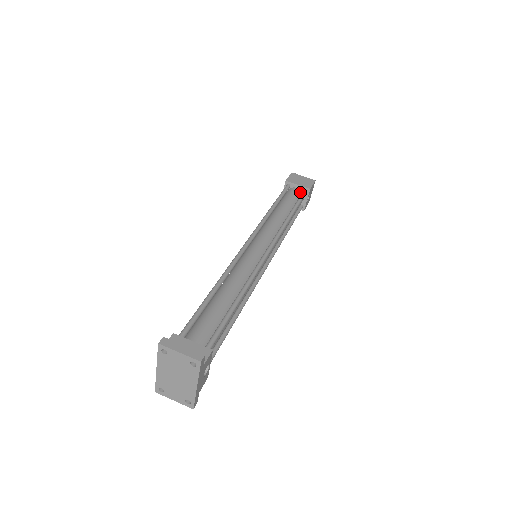
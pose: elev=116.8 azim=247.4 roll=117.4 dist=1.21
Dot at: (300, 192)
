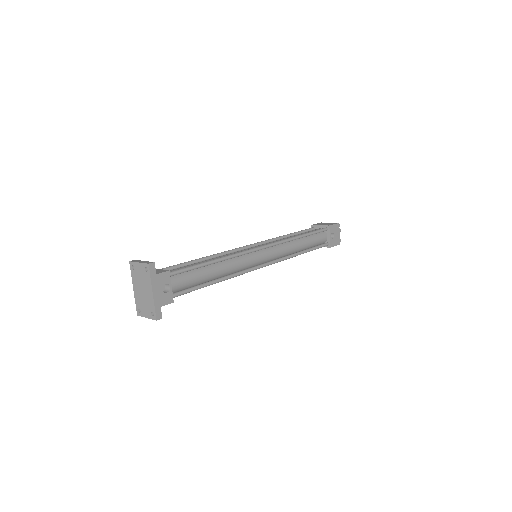
Dot at: occluded
